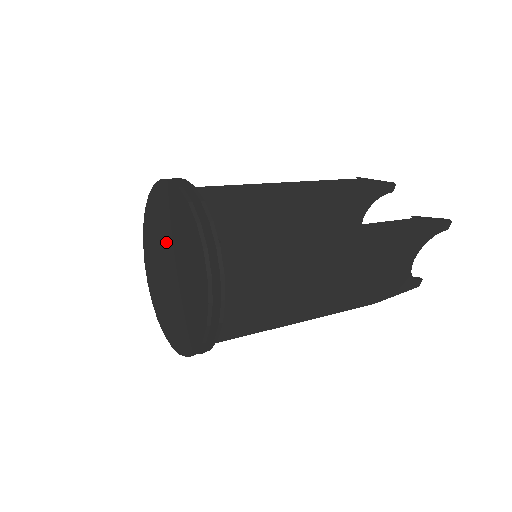
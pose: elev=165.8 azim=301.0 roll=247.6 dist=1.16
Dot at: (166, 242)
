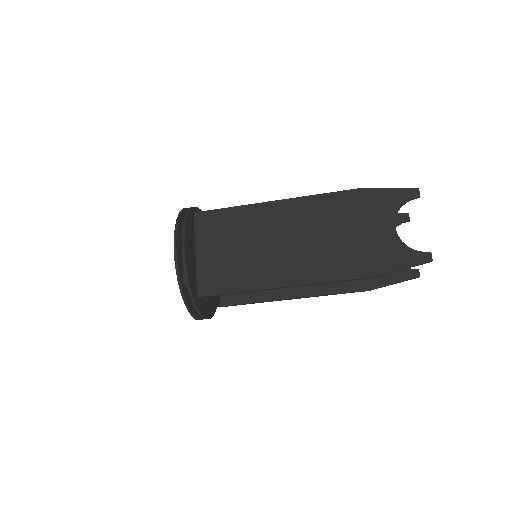
Dot at: occluded
